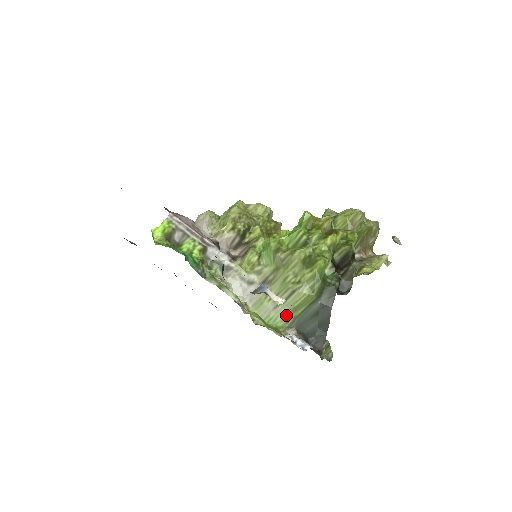
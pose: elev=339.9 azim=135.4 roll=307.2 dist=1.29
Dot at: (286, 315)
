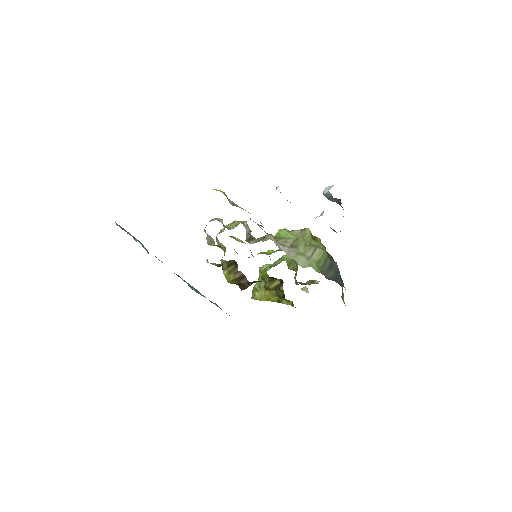
Dot at: (316, 264)
